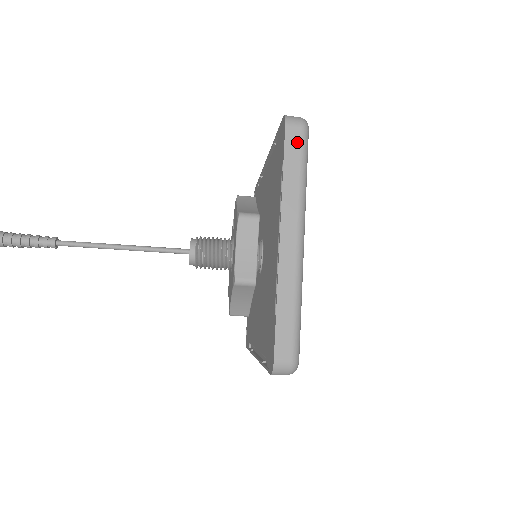
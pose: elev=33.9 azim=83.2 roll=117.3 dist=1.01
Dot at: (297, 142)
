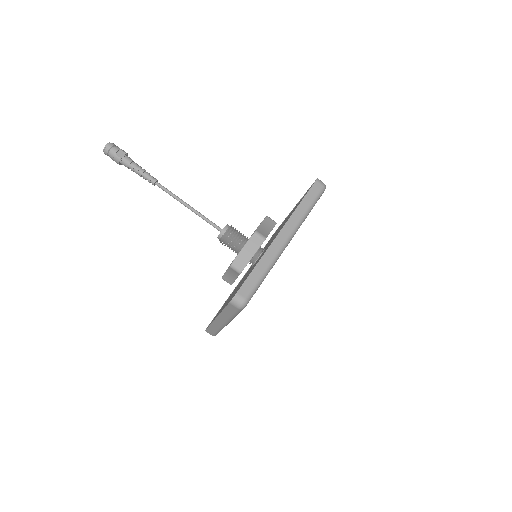
Dot at: occluded
